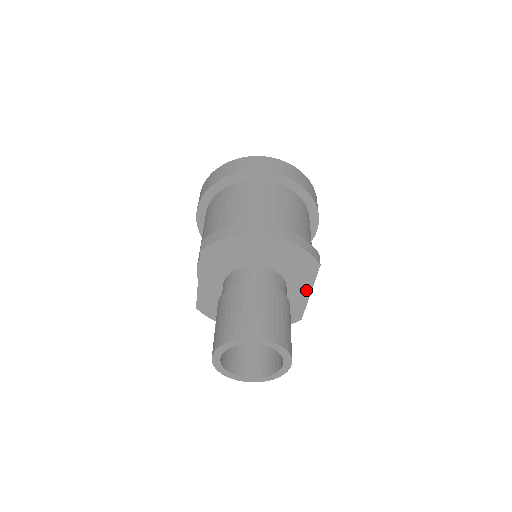
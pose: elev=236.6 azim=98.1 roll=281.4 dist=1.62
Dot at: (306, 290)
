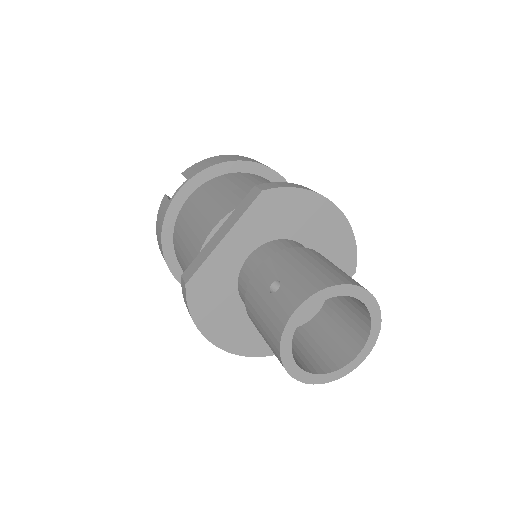
Dot at: occluded
